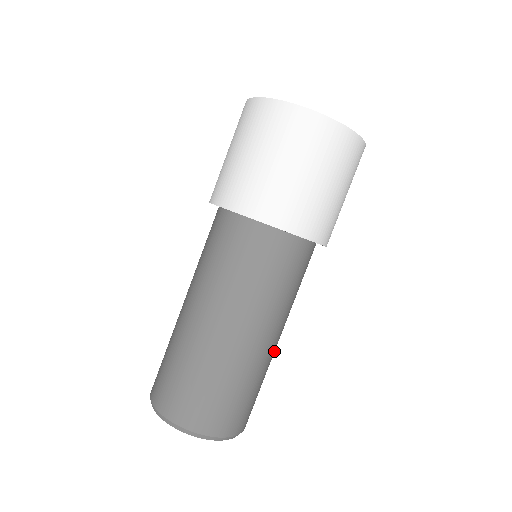
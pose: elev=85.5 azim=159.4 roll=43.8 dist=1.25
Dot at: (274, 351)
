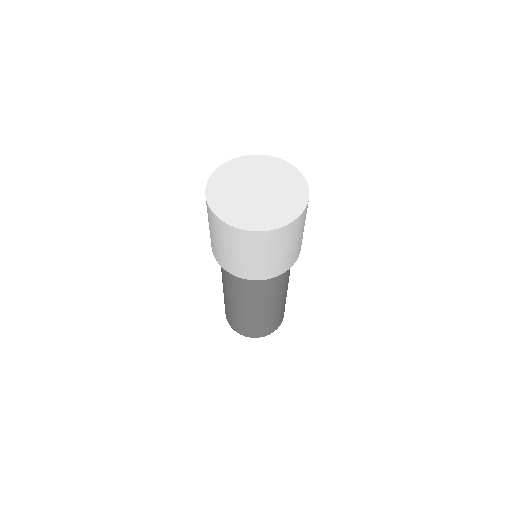
Dot at: occluded
